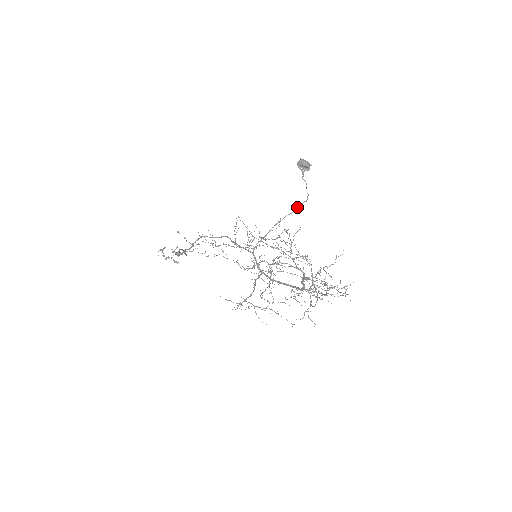
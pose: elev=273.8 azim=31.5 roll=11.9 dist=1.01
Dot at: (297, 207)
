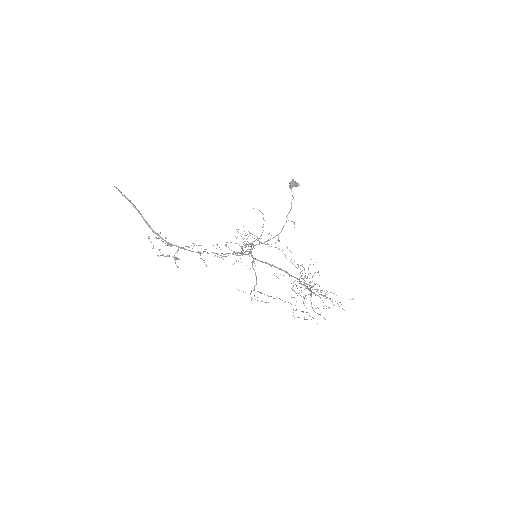
Dot at: occluded
